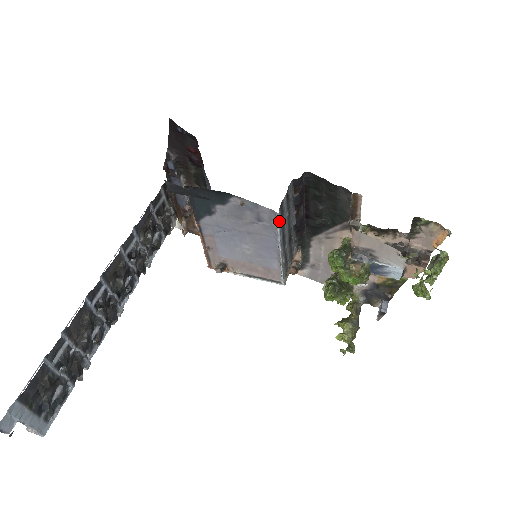
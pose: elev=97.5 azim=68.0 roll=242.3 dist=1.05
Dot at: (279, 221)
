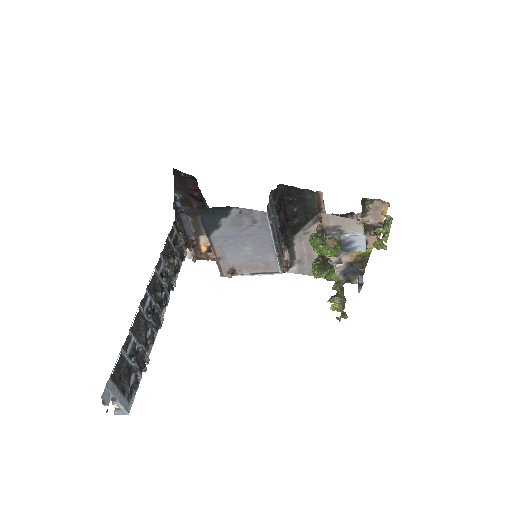
Dot at: (269, 219)
